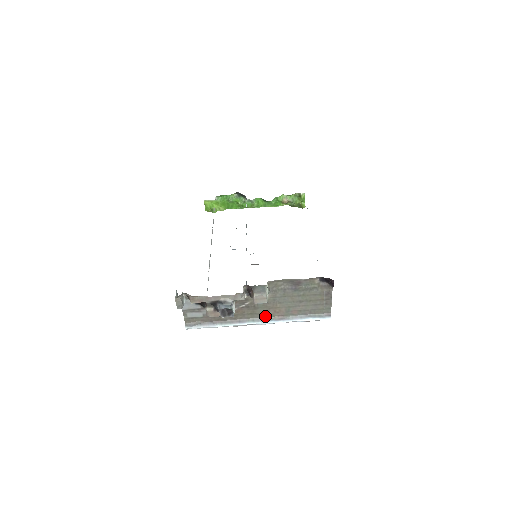
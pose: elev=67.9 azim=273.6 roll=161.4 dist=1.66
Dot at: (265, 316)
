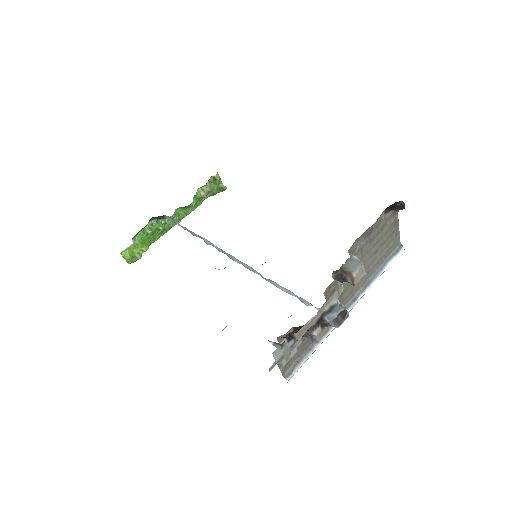
Dot at: (351, 296)
